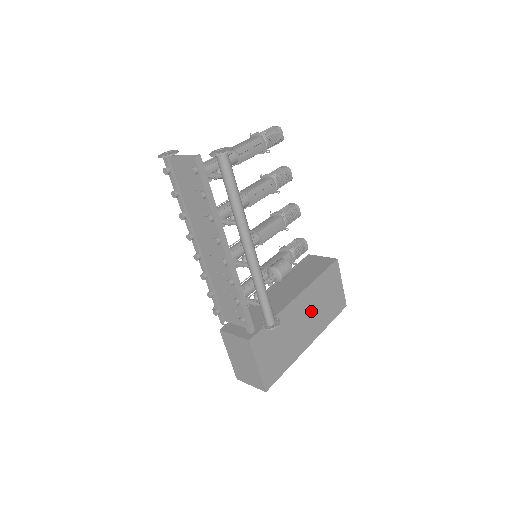
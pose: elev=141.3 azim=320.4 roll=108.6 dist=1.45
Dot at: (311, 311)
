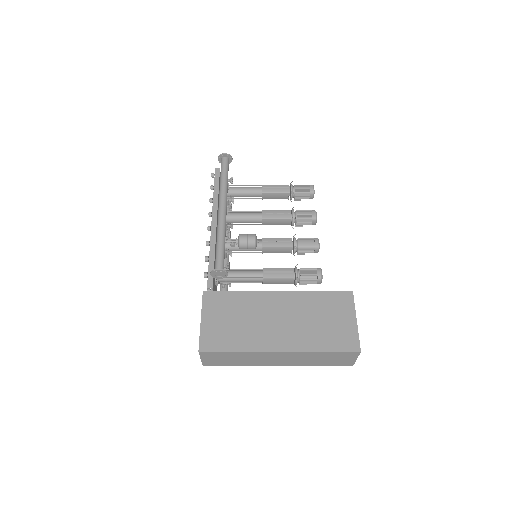
Dot at: (293, 318)
